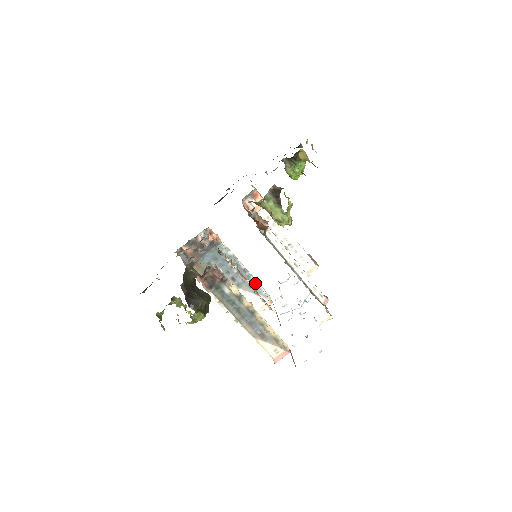
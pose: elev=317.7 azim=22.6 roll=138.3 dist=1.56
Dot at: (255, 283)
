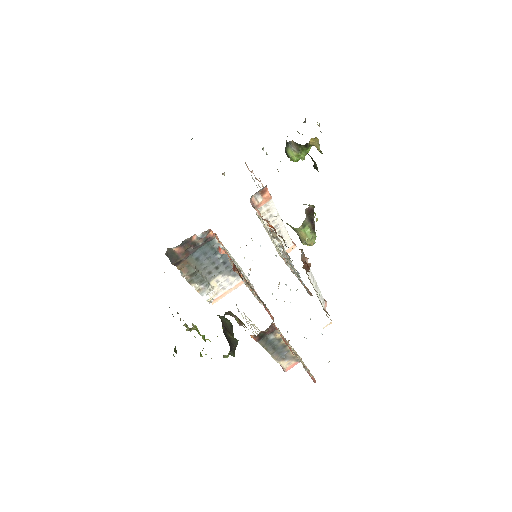
Dot at: occluded
